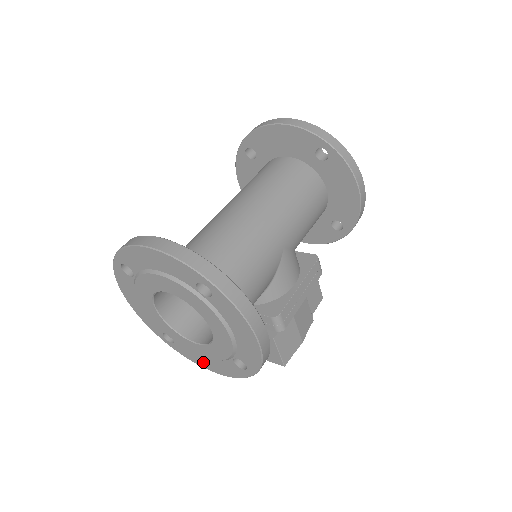
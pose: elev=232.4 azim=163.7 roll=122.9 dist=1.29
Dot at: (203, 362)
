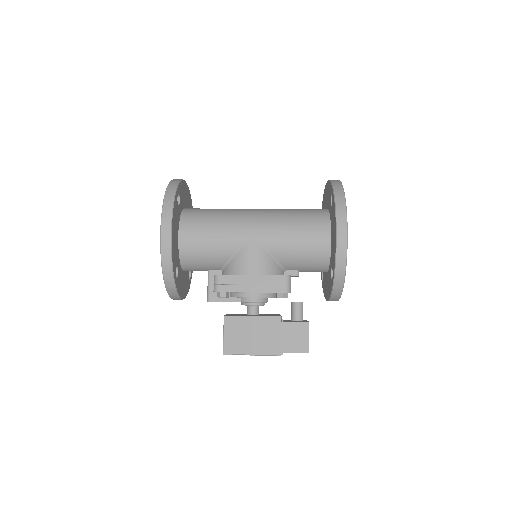
Dot at: occluded
